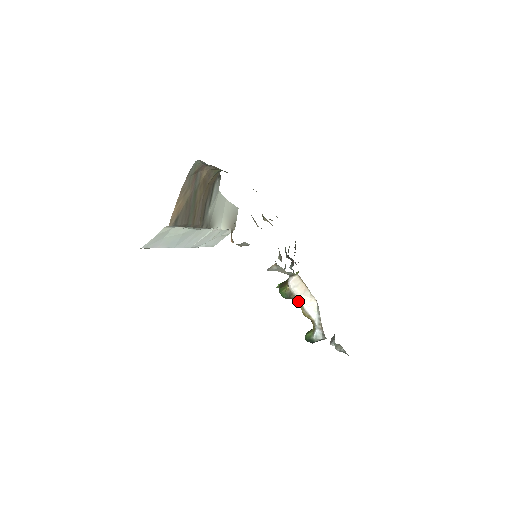
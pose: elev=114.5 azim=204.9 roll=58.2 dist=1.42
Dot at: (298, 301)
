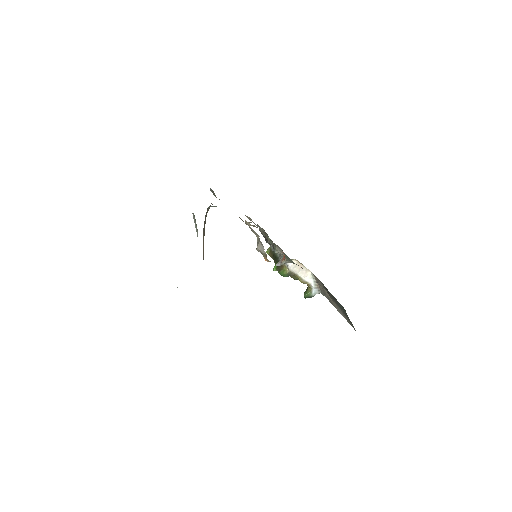
Dot at: (297, 276)
